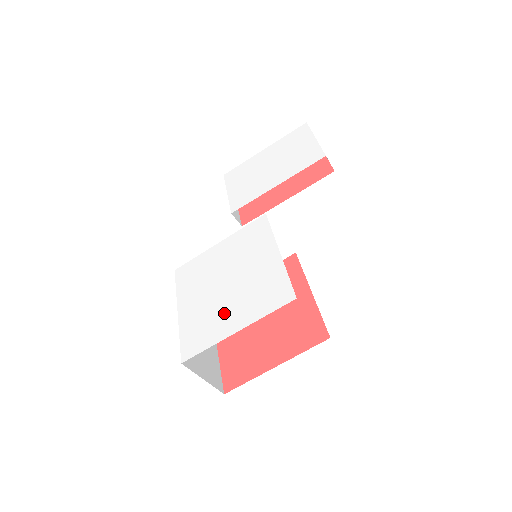
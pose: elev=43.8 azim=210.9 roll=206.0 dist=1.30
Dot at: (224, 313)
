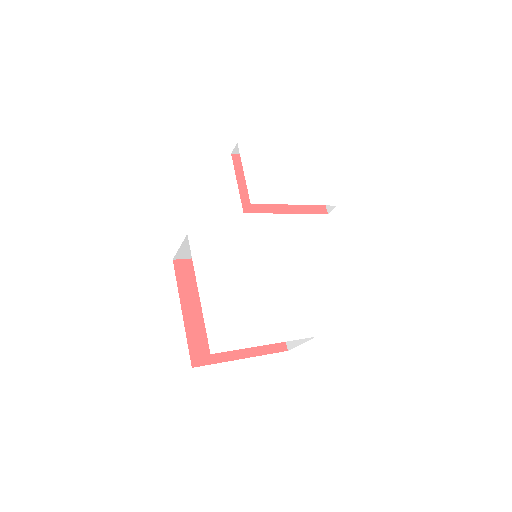
Dot at: (252, 319)
